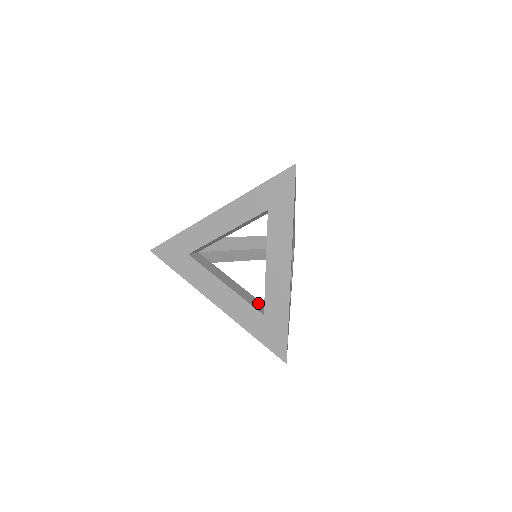
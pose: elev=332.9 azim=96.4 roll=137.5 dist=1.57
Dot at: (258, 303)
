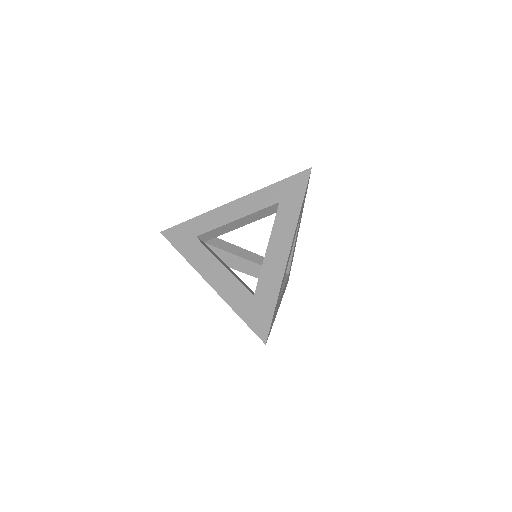
Dot at: (250, 289)
